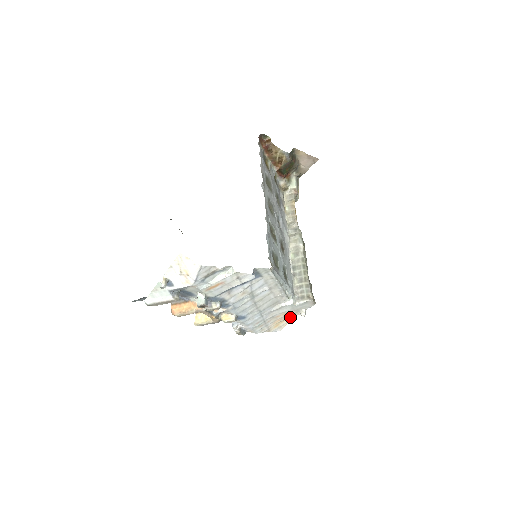
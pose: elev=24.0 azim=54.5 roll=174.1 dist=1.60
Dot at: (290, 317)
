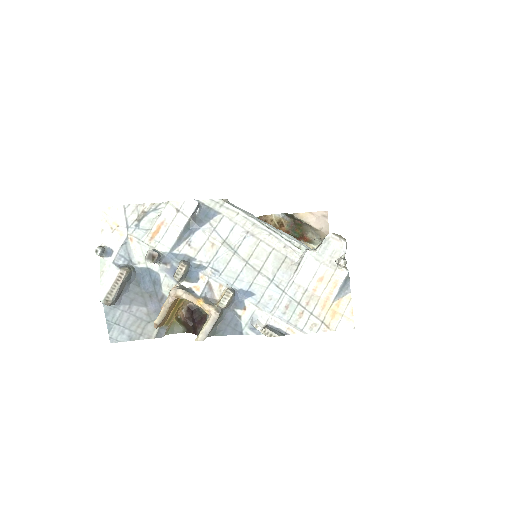
Dot at: (338, 287)
